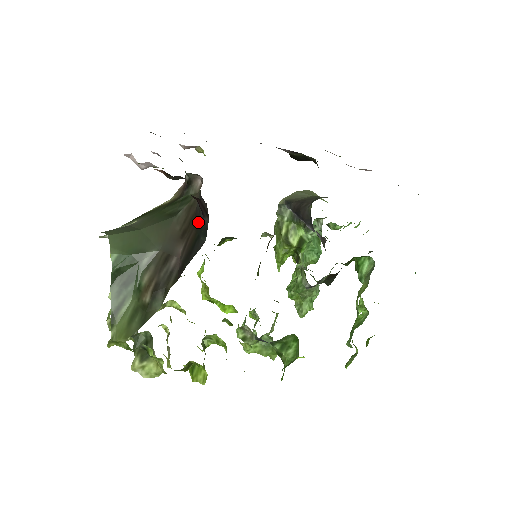
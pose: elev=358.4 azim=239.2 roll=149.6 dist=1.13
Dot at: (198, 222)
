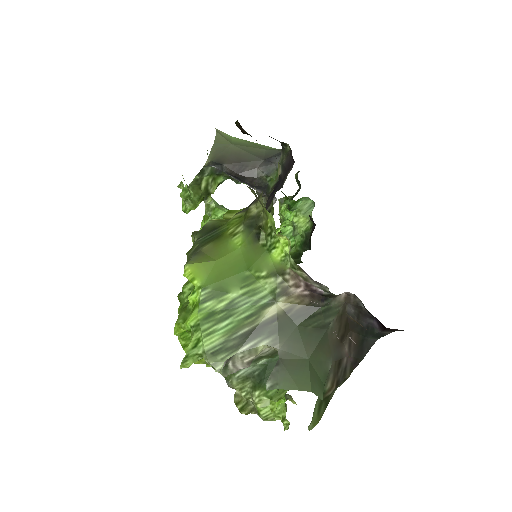
Dot at: (360, 328)
